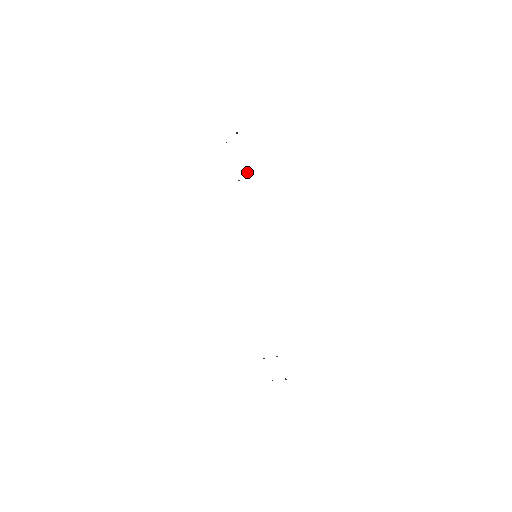
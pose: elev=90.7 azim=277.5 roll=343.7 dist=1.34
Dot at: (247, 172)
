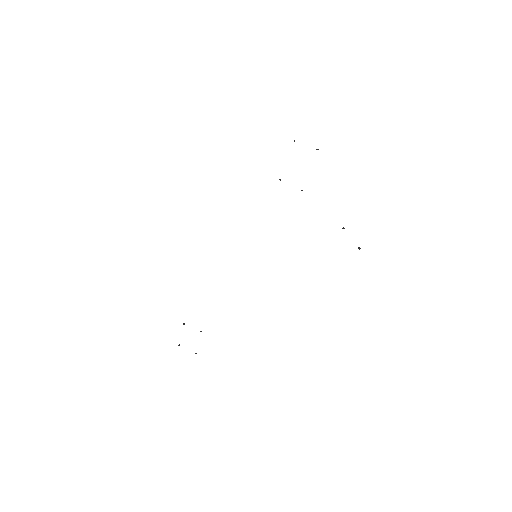
Dot at: (344, 228)
